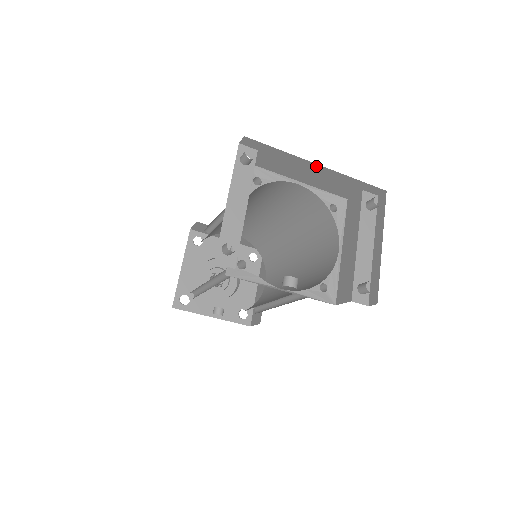
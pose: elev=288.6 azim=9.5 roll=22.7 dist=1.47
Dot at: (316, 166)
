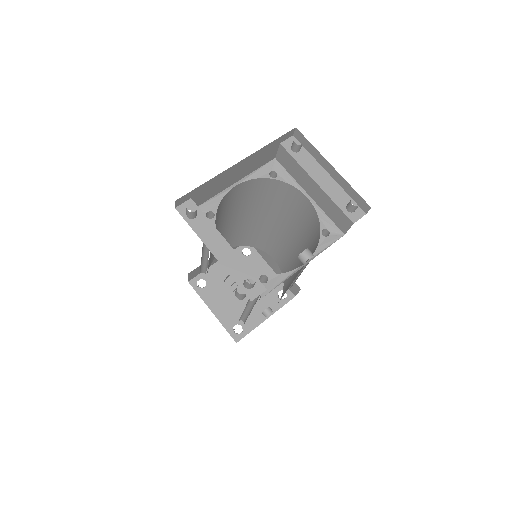
Dot at: (237, 165)
